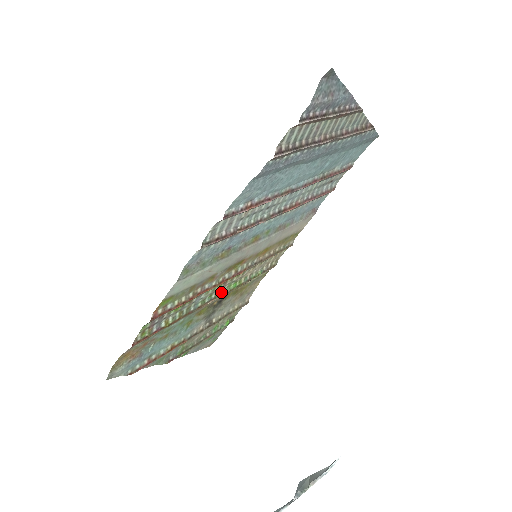
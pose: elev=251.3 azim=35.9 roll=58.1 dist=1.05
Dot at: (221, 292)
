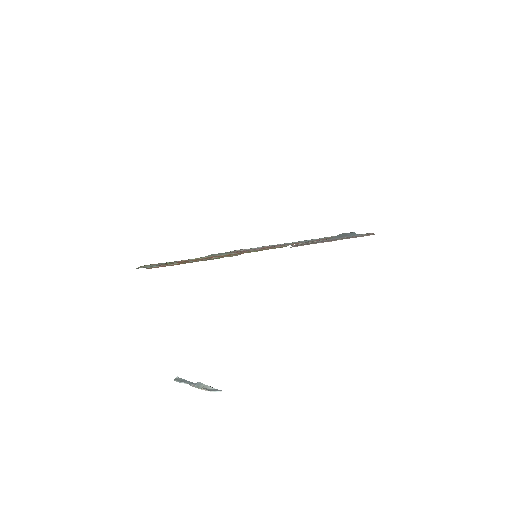
Dot at: occluded
